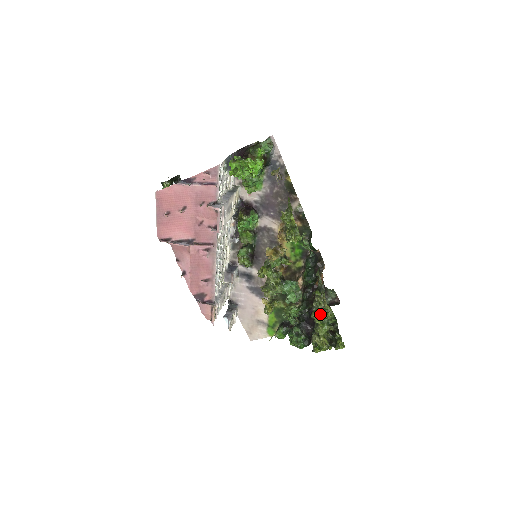
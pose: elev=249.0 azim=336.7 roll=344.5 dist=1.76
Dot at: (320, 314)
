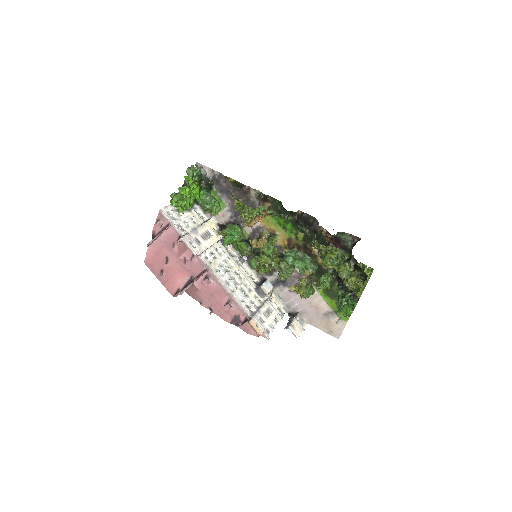
Dot at: (327, 258)
